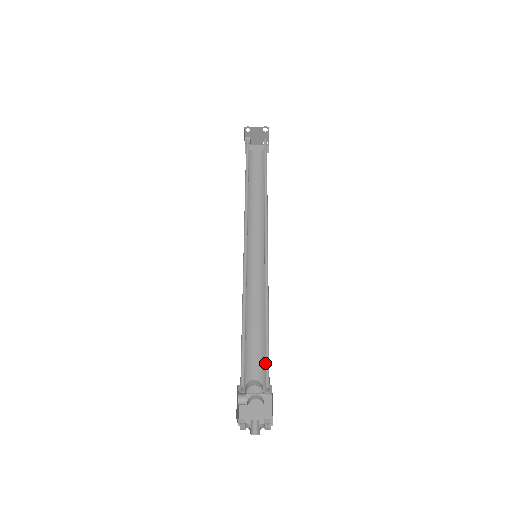
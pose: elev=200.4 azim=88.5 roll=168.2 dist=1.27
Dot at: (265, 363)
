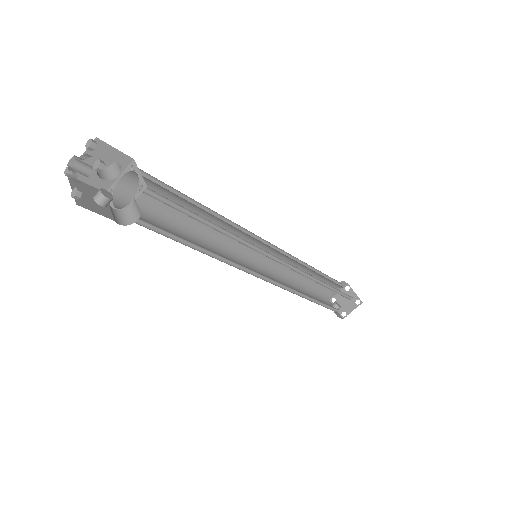
Dot at: (155, 184)
